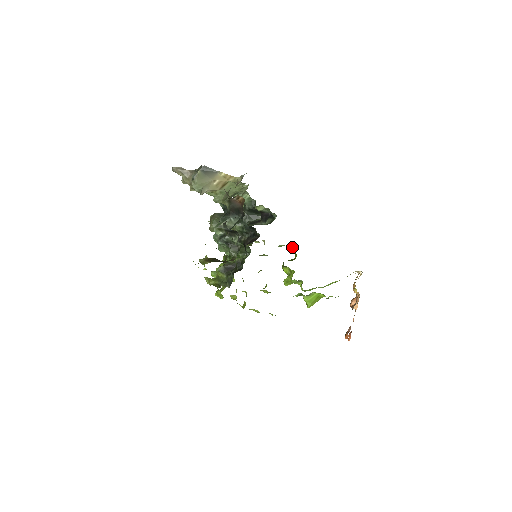
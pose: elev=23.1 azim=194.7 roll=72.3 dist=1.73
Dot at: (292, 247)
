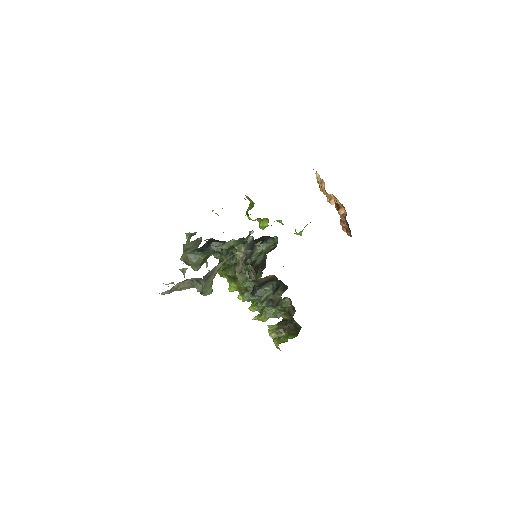
Dot at: occluded
